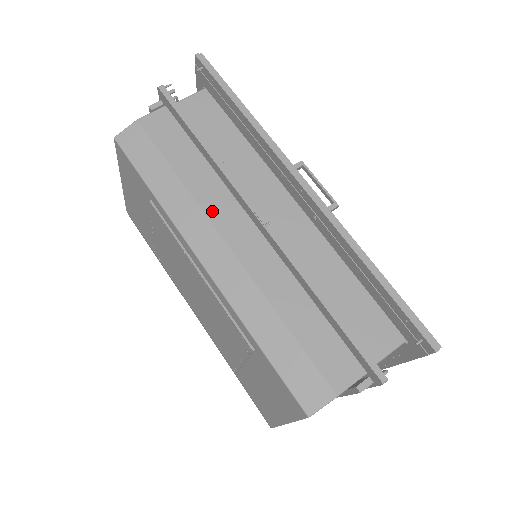
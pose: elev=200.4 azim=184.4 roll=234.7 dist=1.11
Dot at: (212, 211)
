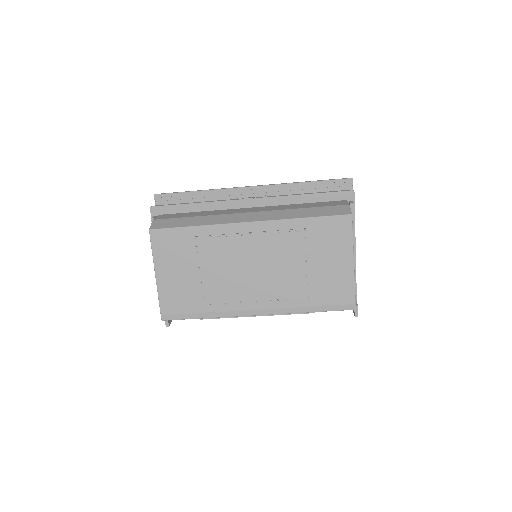
Dot at: (228, 213)
